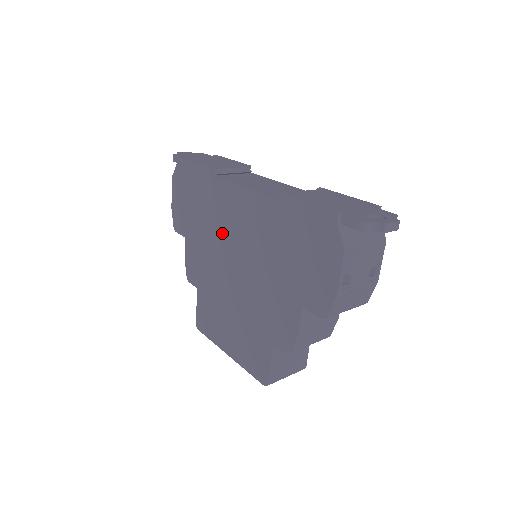
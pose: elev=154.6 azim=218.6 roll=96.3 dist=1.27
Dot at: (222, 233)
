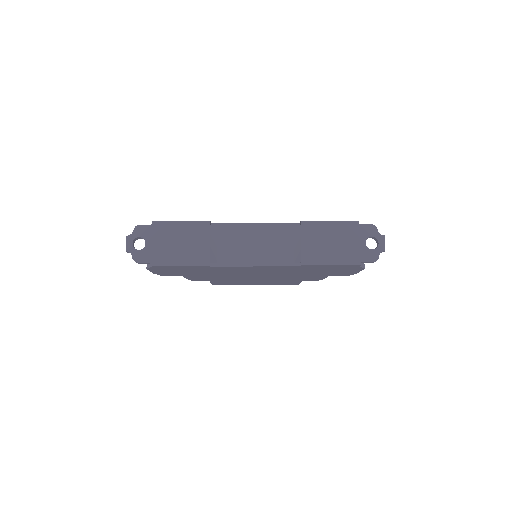
Dot at: (236, 273)
